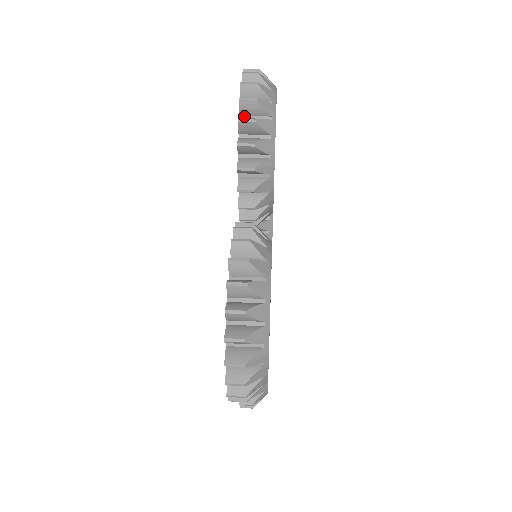
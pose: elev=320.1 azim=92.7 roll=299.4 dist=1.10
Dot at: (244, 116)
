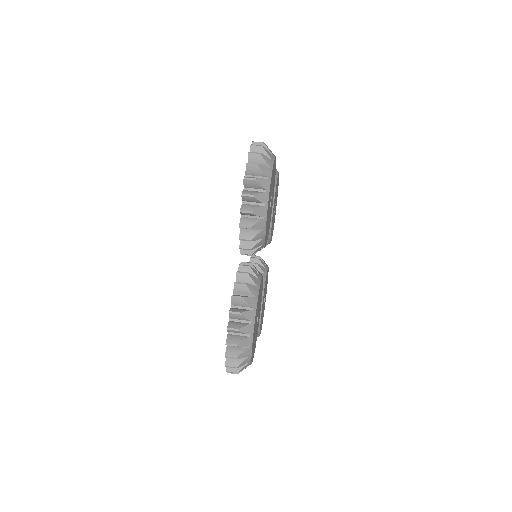
Dot at: (245, 201)
